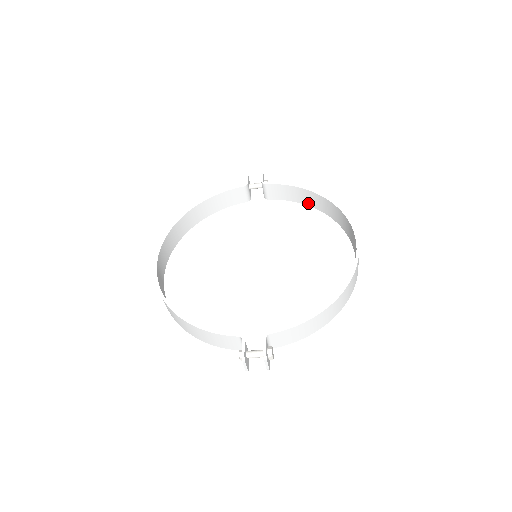
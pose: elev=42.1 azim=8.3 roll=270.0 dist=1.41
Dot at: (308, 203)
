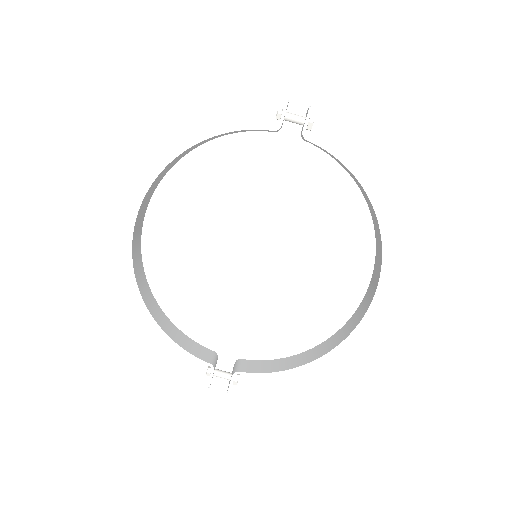
Dot at: (354, 179)
